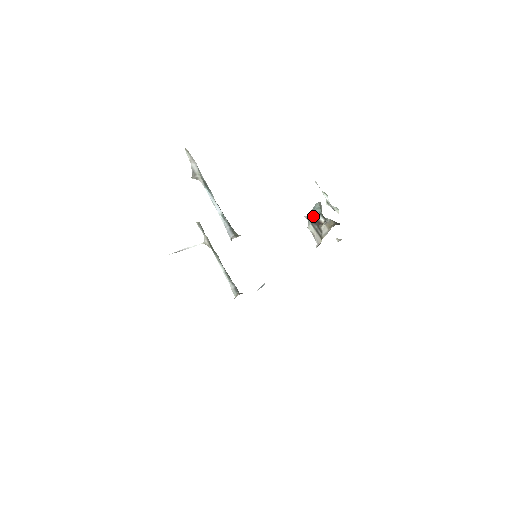
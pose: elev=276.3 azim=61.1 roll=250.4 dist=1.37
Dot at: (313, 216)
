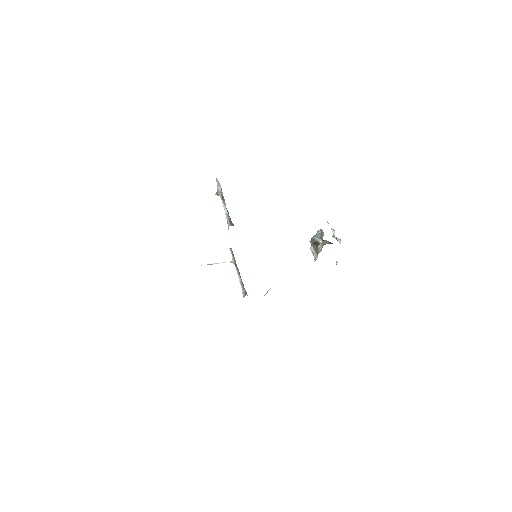
Dot at: (314, 239)
